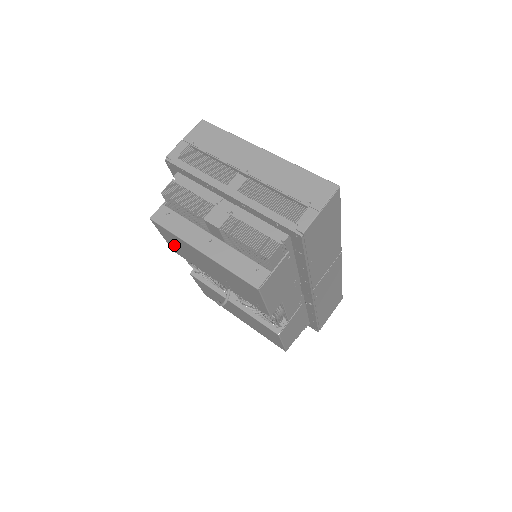
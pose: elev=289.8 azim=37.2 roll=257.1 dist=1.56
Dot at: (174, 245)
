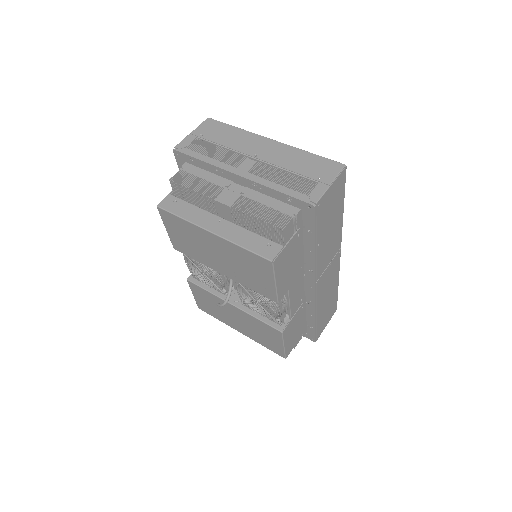
Dot at: (178, 237)
